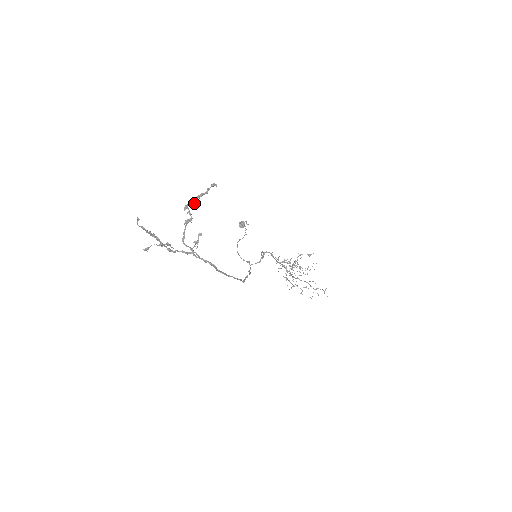
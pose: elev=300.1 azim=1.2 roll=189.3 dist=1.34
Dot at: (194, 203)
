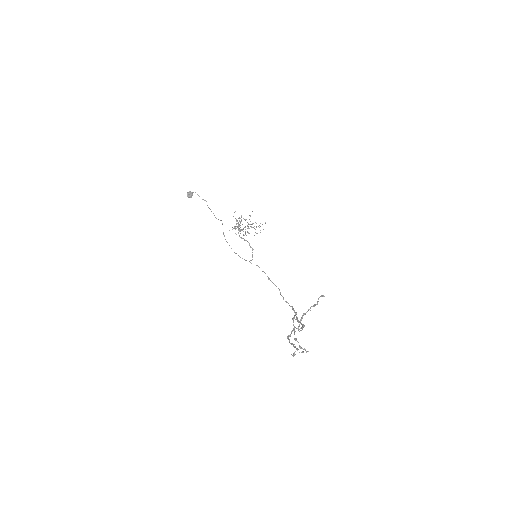
Dot at: occluded
